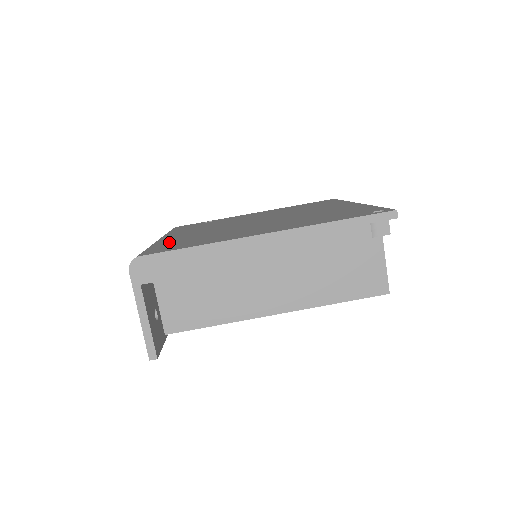
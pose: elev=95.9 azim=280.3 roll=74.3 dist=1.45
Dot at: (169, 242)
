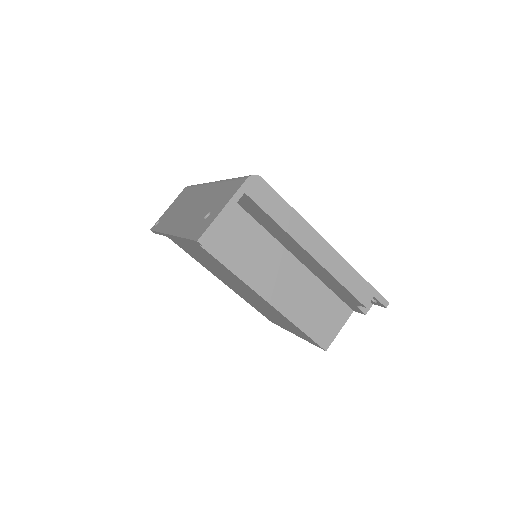
Dot at: occluded
